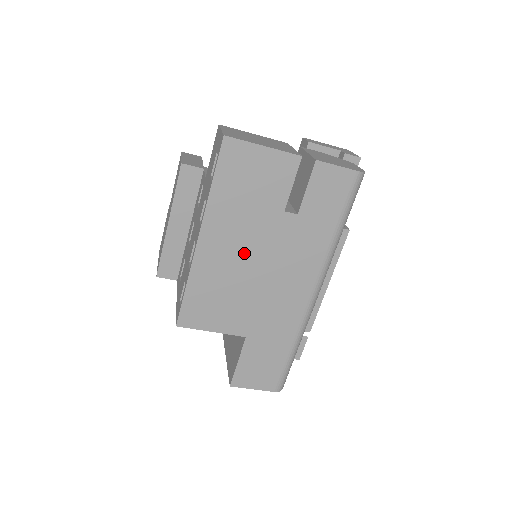
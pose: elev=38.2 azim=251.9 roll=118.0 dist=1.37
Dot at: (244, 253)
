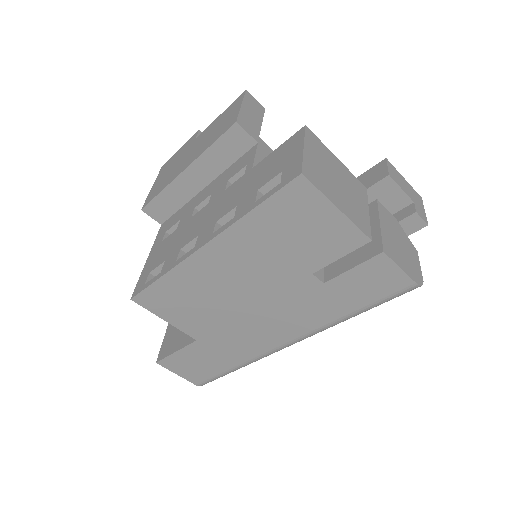
Dot at: (243, 283)
